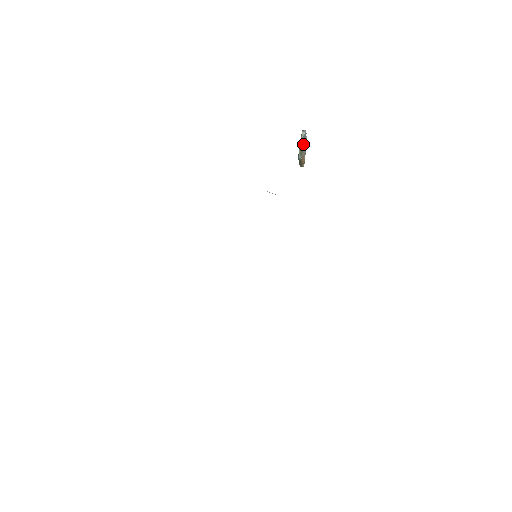
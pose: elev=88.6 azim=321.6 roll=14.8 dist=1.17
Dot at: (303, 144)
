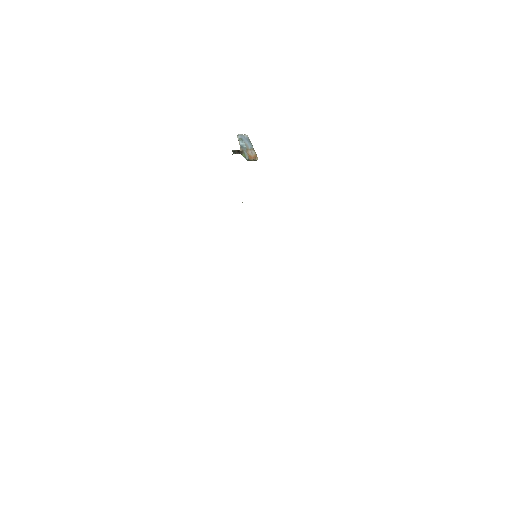
Dot at: (243, 146)
